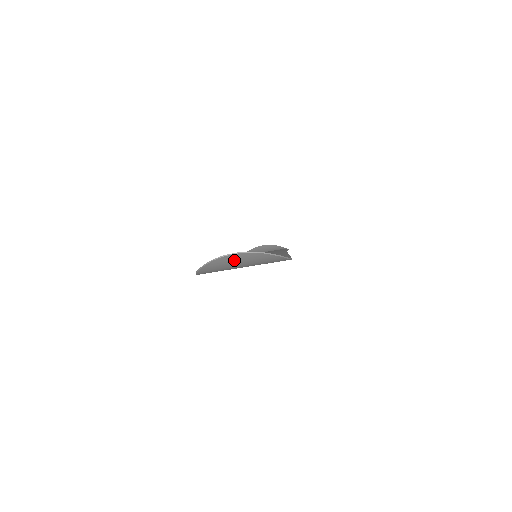
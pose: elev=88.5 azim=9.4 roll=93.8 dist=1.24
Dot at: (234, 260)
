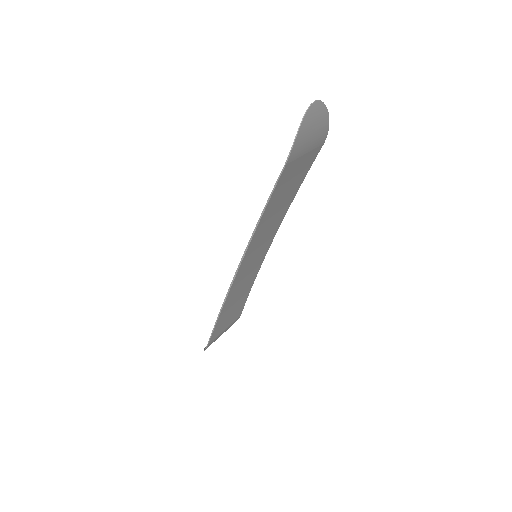
Dot at: (314, 114)
